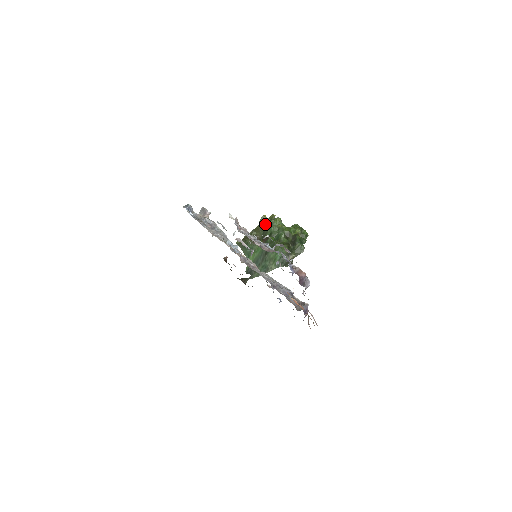
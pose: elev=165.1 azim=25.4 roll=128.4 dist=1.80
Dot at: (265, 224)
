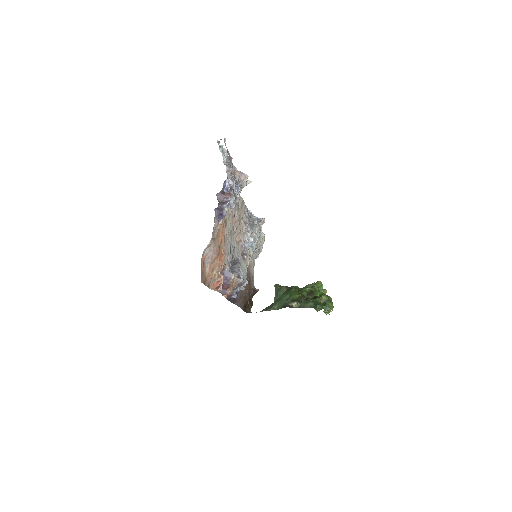
Dot at: occluded
